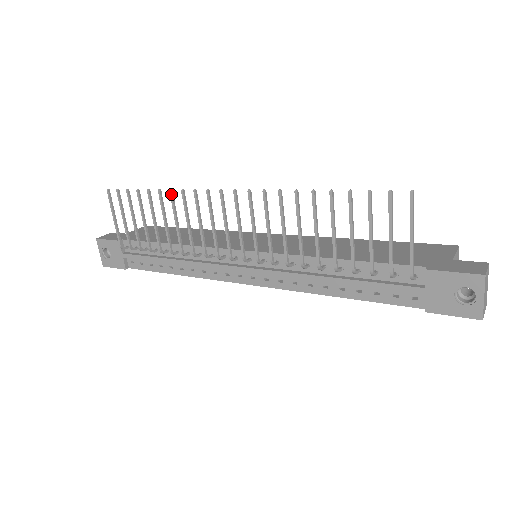
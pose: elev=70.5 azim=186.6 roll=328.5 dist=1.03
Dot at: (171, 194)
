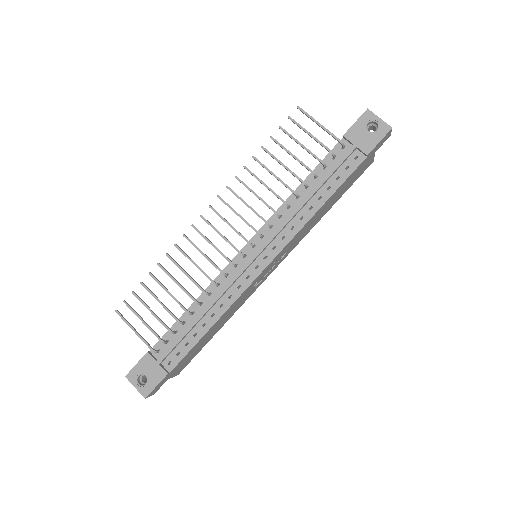
Dot at: (168, 256)
